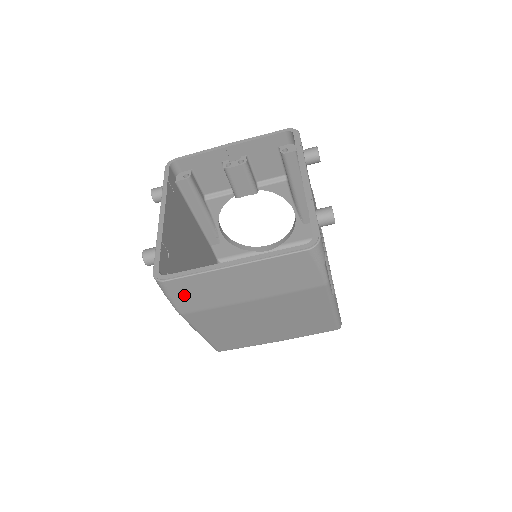
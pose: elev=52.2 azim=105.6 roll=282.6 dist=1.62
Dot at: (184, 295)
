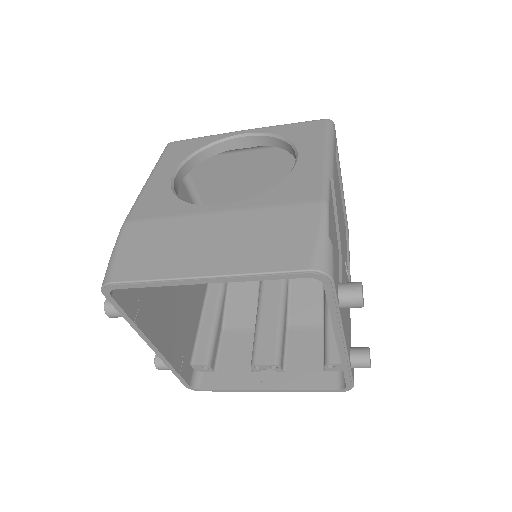
Dot at: occluded
